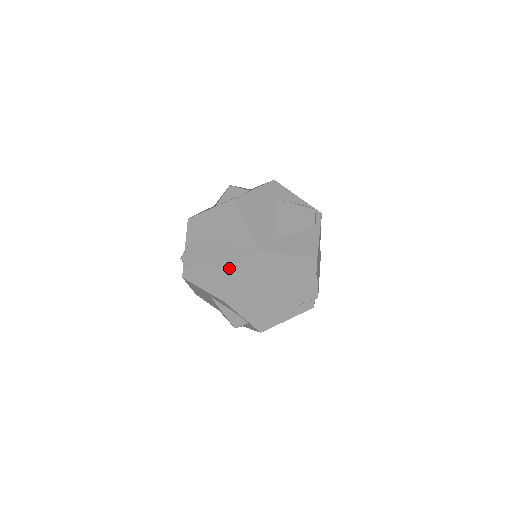
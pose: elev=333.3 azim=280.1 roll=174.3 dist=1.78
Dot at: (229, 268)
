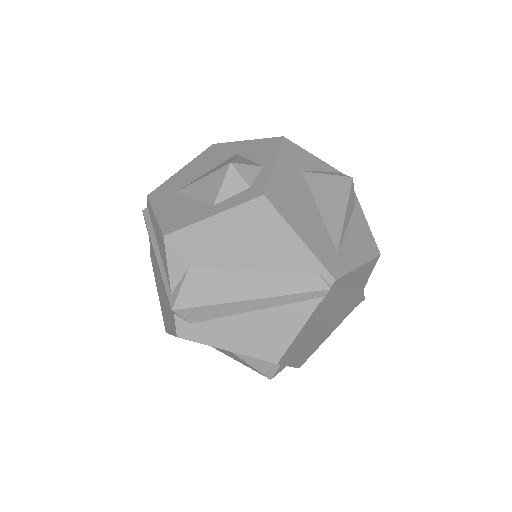
Dot at: (278, 312)
